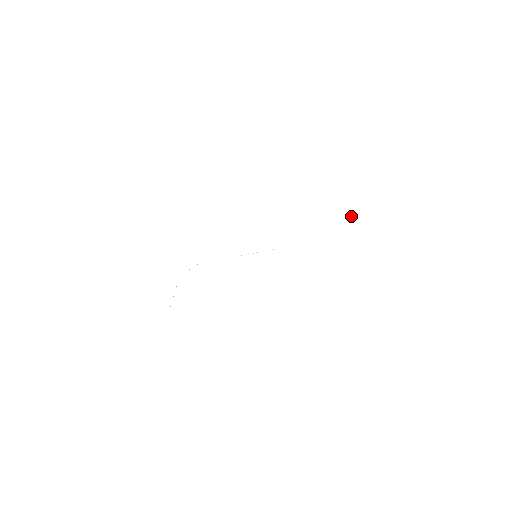
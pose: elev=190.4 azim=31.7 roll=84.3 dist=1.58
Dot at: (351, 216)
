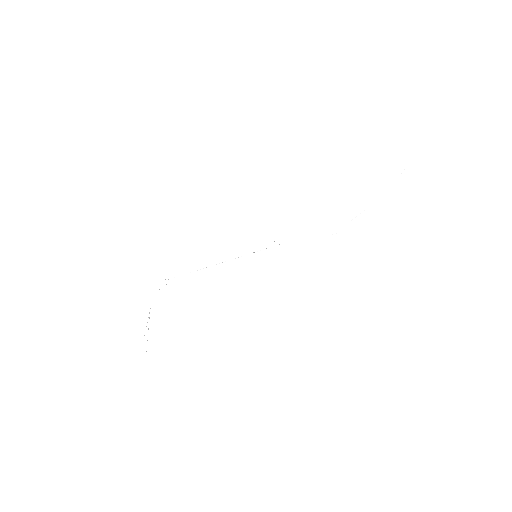
Dot at: (391, 184)
